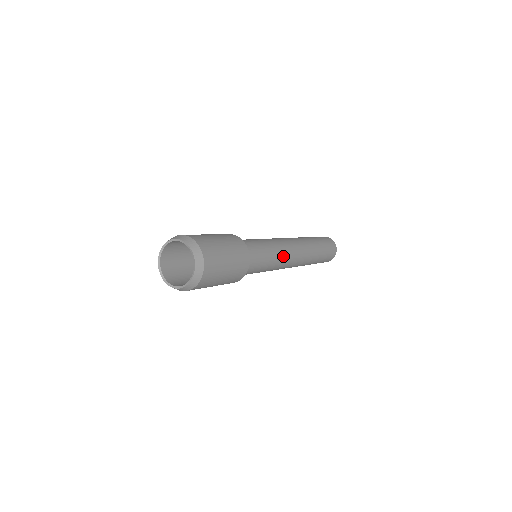
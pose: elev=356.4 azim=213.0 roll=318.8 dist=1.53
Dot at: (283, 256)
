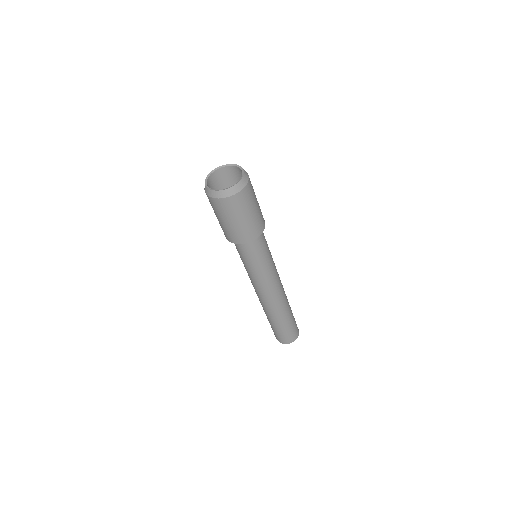
Dot at: occluded
